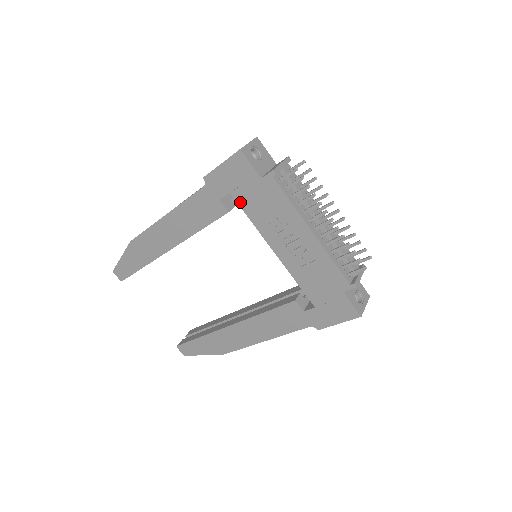
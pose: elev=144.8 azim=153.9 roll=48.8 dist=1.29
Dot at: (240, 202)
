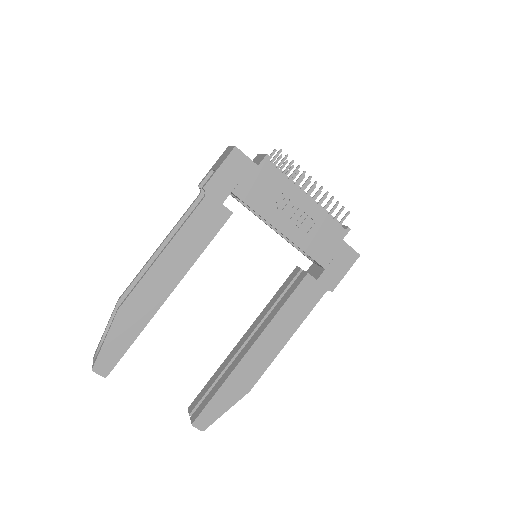
Dot at: (243, 197)
